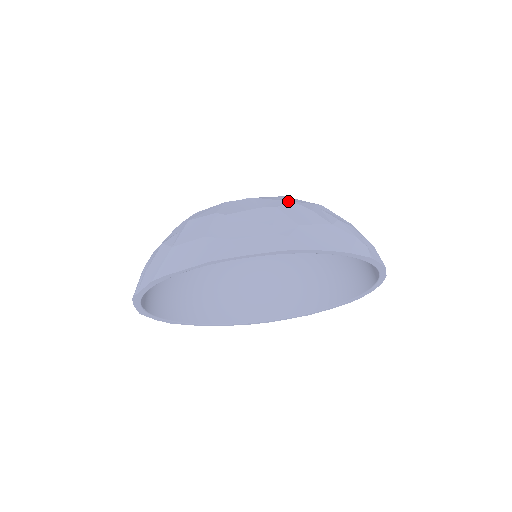
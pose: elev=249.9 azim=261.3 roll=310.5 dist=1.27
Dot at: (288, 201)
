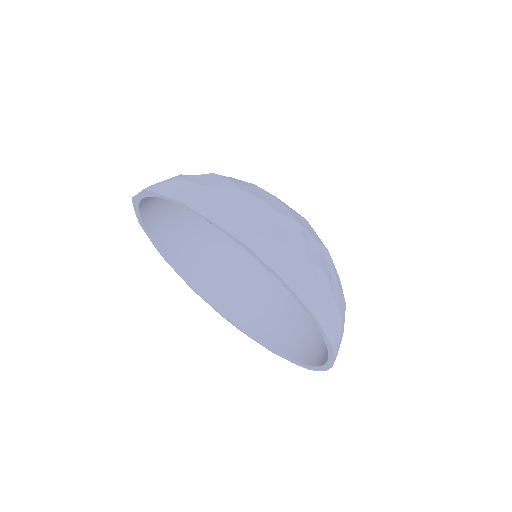
Dot at: (296, 218)
